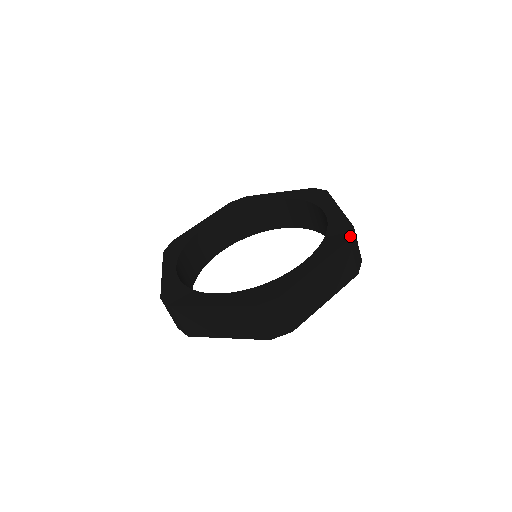
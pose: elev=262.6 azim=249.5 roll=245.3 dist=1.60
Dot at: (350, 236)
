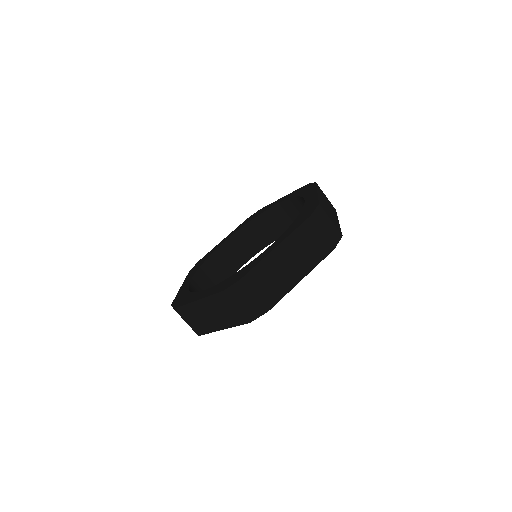
Dot at: (312, 213)
